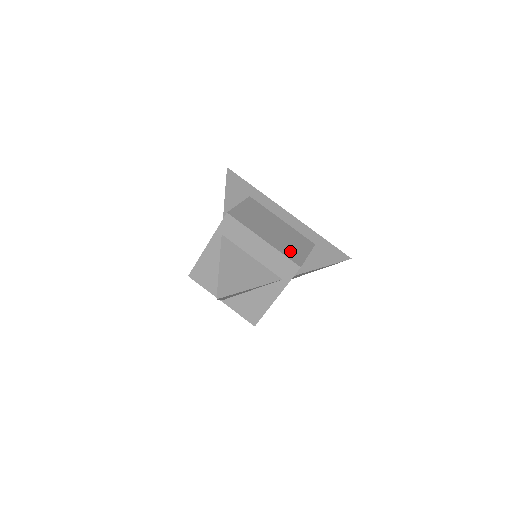
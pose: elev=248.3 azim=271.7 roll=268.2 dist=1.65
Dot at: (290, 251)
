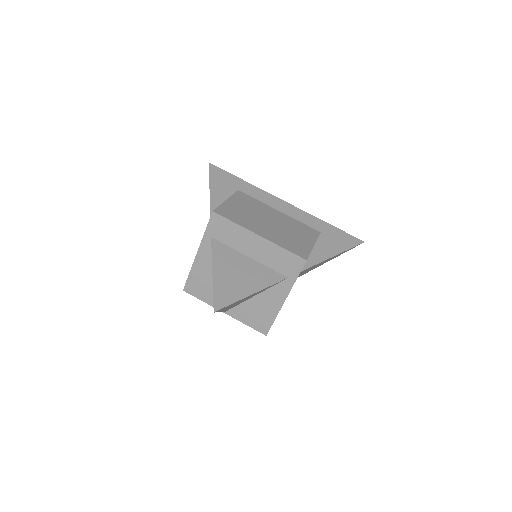
Dot at: (292, 244)
